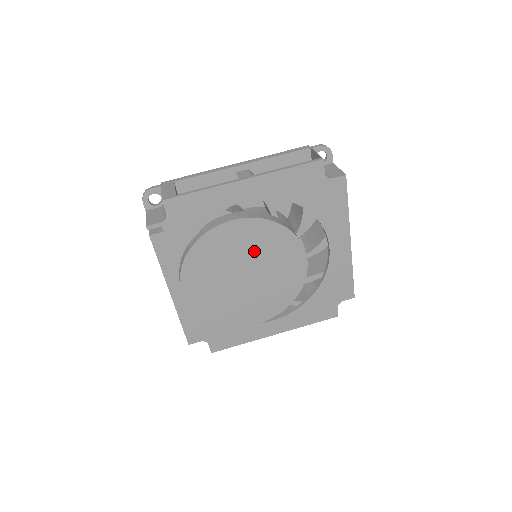
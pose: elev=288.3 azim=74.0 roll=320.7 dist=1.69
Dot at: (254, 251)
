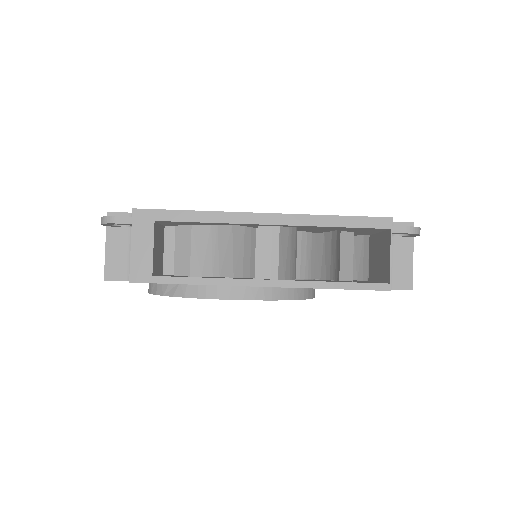
Dot at: occluded
